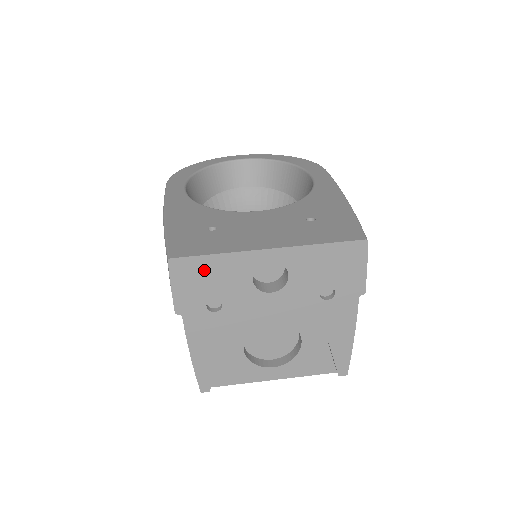
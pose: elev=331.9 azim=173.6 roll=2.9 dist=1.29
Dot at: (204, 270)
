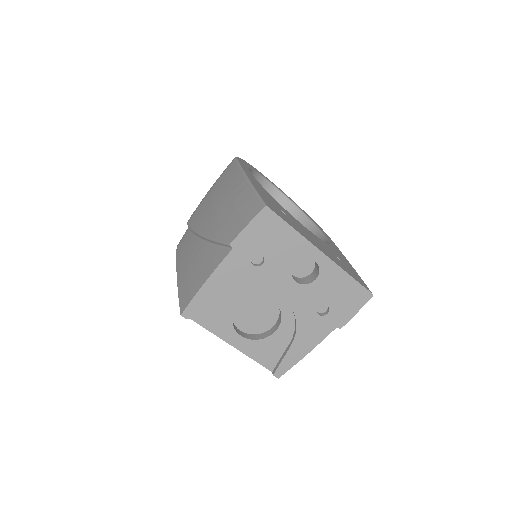
Dot at: (277, 232)
